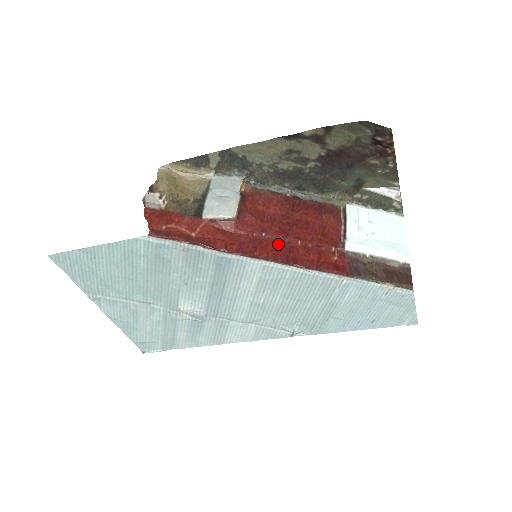
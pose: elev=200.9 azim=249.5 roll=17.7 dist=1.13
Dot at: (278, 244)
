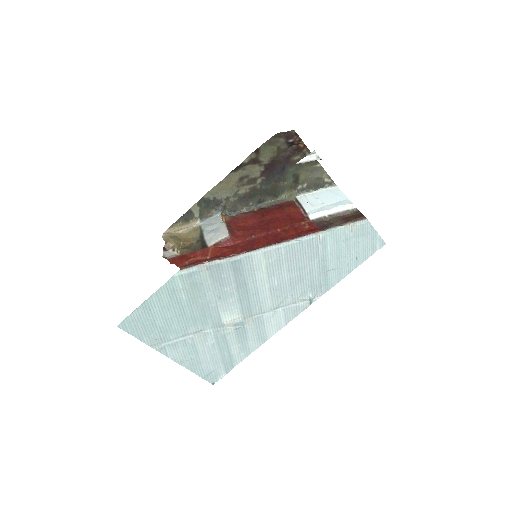
Dot at: (266, 237)
